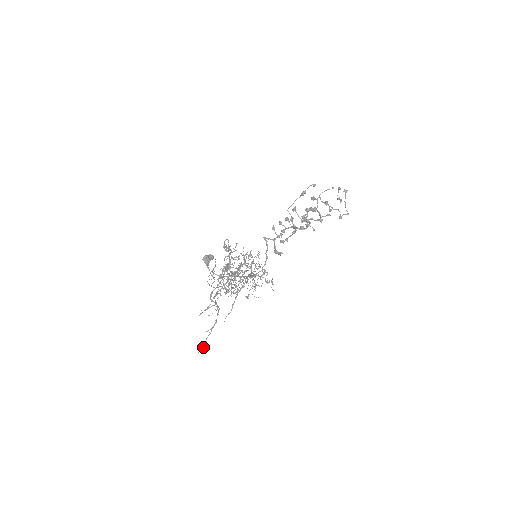
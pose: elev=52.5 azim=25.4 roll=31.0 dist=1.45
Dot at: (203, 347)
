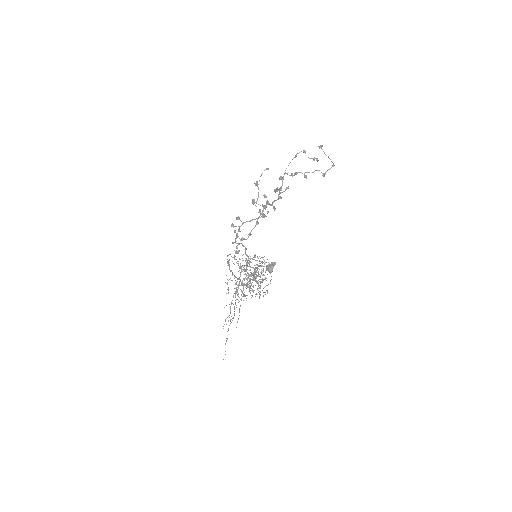
Dot at: (225, 354)
